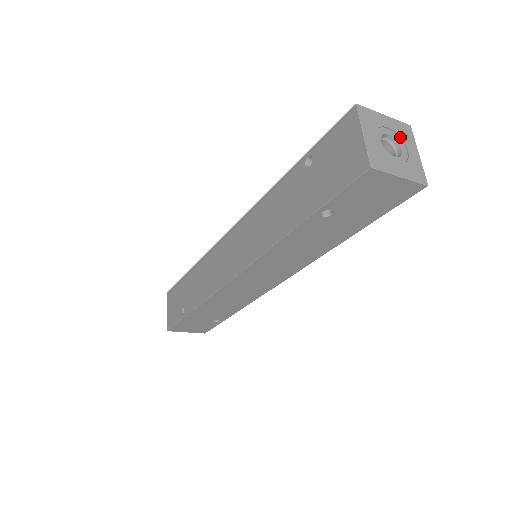
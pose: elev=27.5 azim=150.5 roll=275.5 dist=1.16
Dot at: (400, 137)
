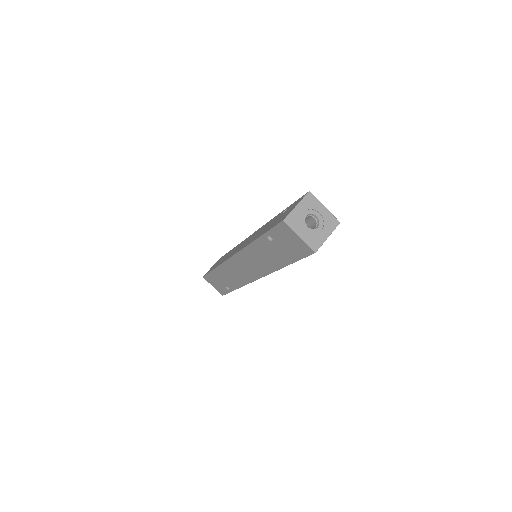
Dot at: (324, 222)
